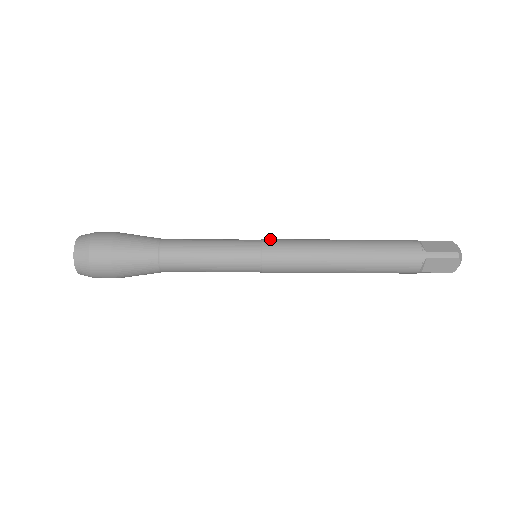
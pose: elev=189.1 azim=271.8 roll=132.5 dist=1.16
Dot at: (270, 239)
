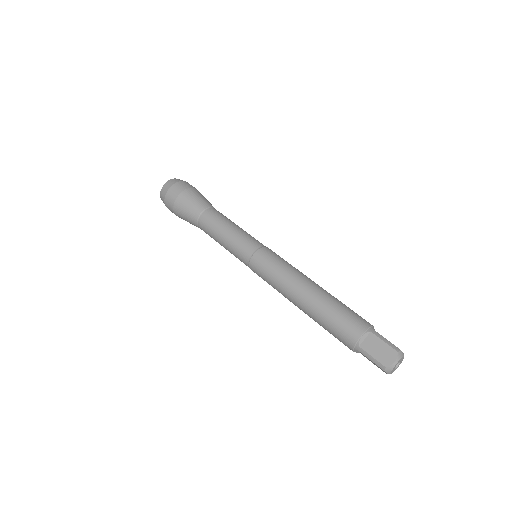
Dot at: (263, 253)
